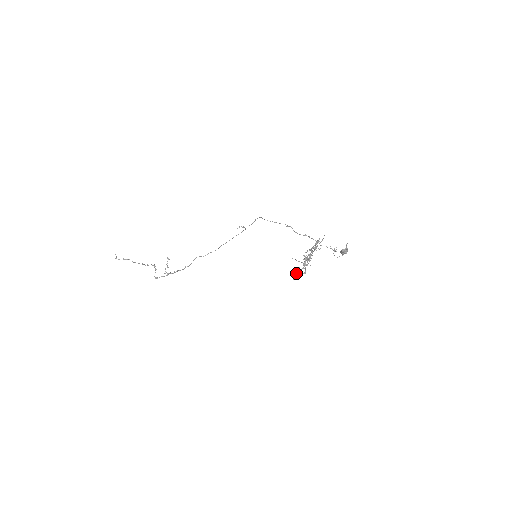
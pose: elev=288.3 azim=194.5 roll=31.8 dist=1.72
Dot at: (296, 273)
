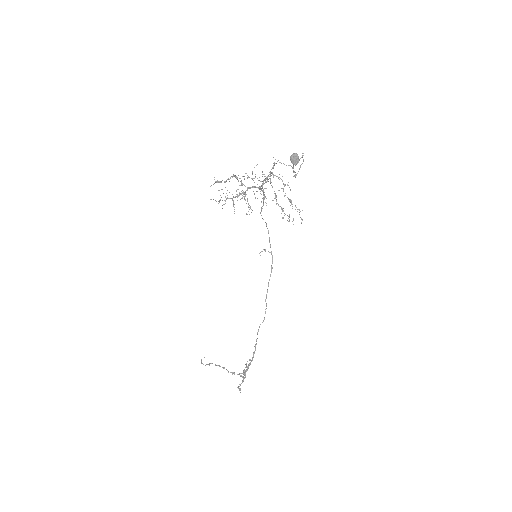
Dot at: (226, 199)
